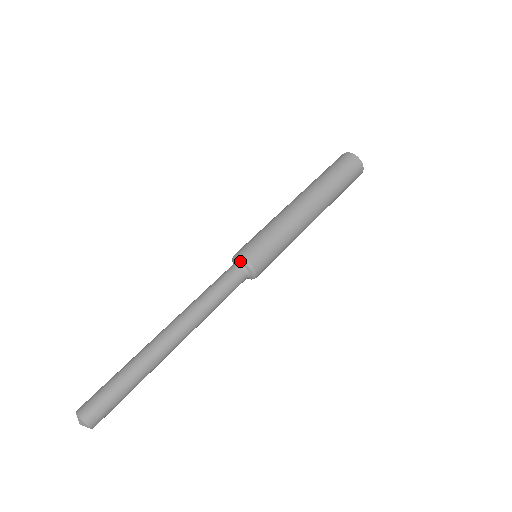
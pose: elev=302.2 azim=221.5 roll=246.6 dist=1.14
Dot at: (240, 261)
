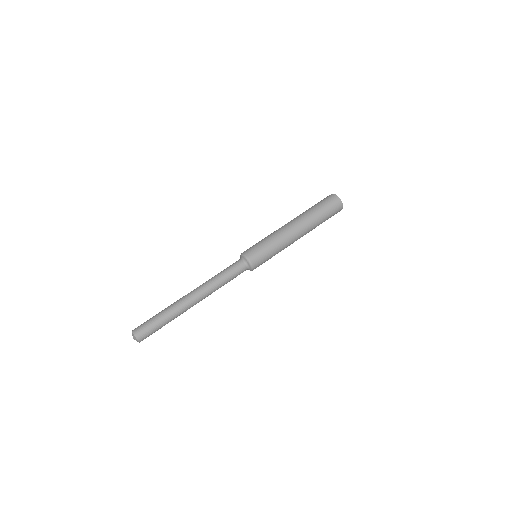
Dot at: (245, 259)
